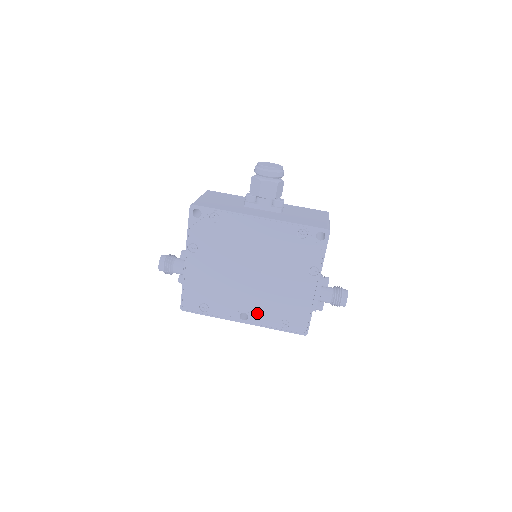
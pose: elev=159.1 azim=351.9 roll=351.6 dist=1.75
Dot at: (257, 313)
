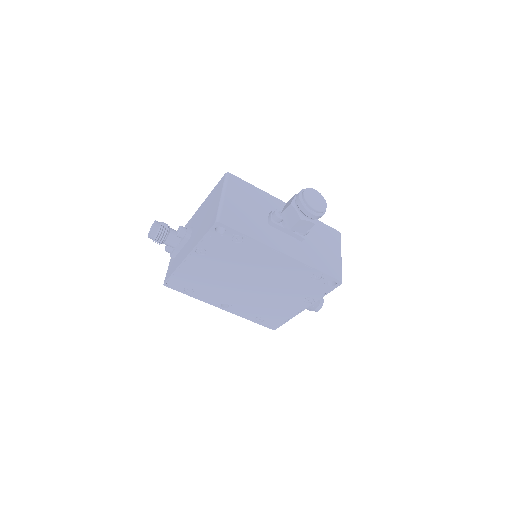
Dot at: (239, 307)
